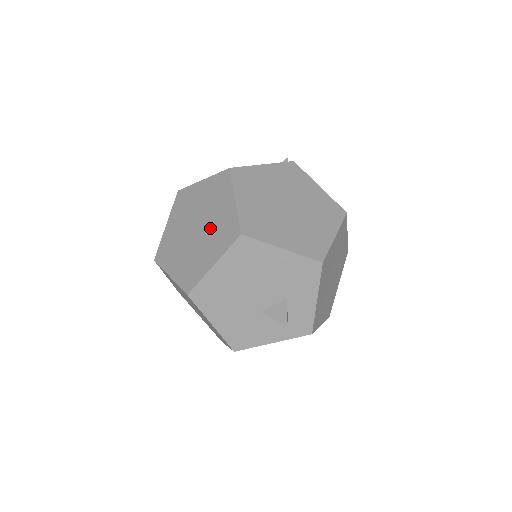
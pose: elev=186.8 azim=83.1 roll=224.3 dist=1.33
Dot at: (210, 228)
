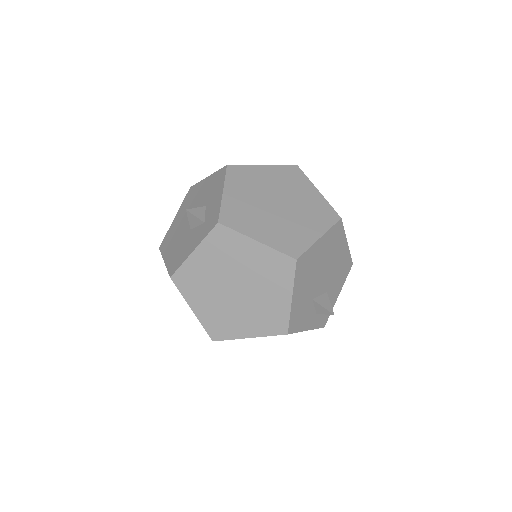
Dot at: occluded
